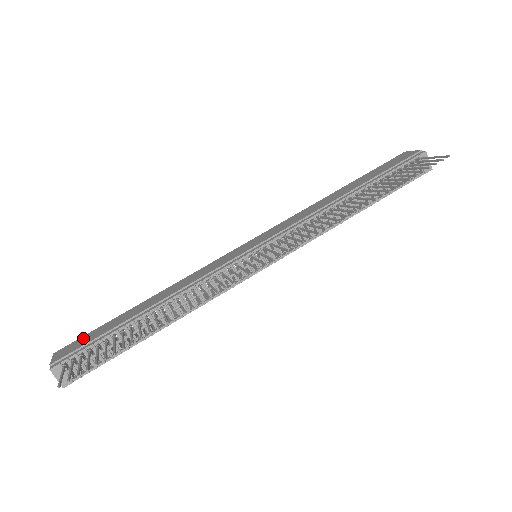
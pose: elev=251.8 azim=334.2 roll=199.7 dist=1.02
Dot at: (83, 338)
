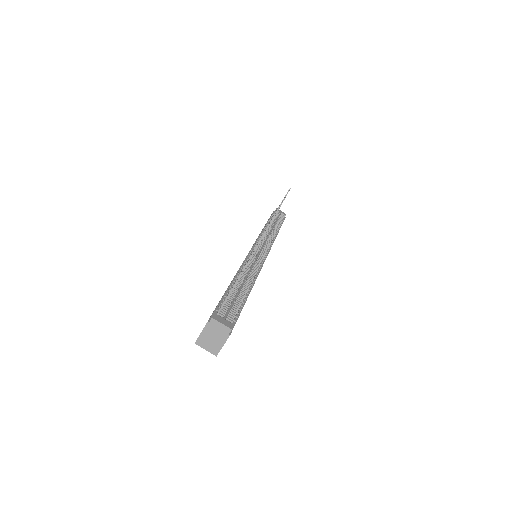
Dot at: occluded
